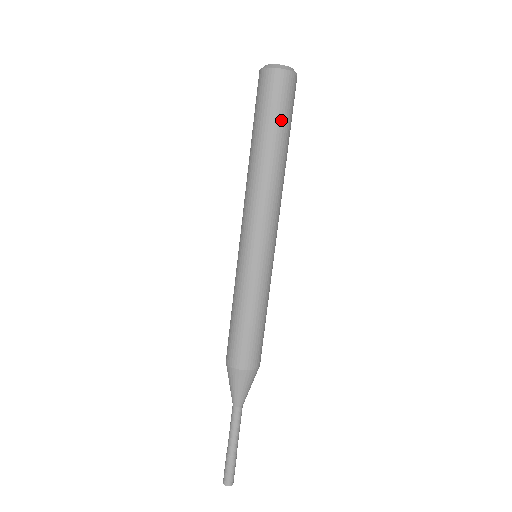
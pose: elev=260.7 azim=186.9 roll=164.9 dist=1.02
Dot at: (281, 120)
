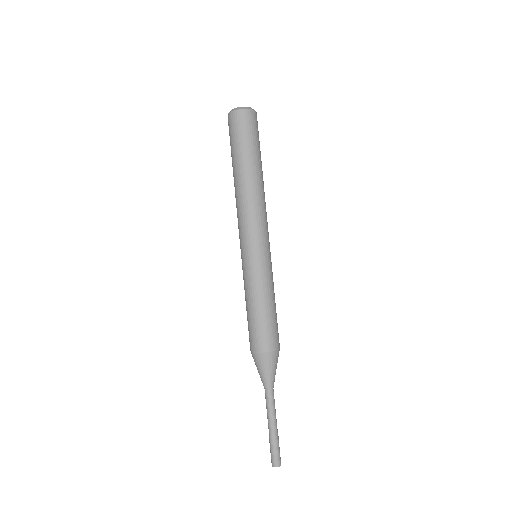
Dot at: (258, 146)
